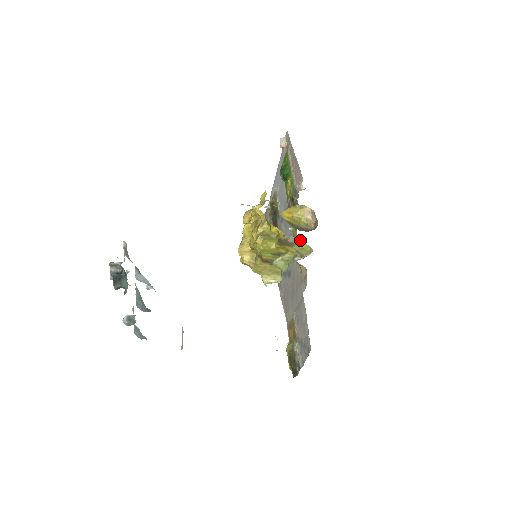
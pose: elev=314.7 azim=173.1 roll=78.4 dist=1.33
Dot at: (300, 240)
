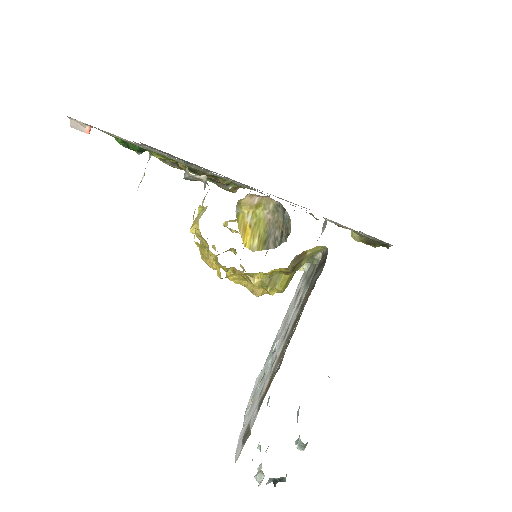
Dot at: (302, 253)
